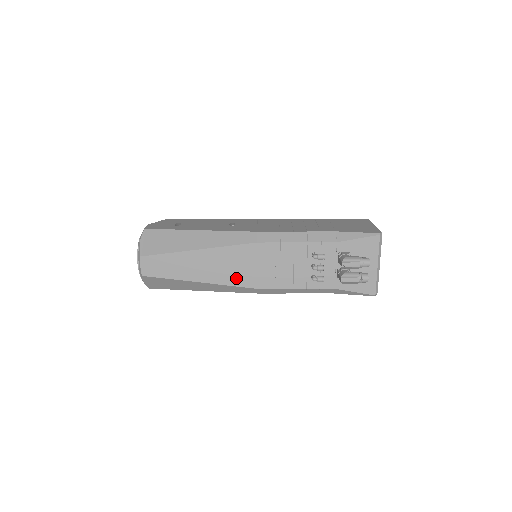
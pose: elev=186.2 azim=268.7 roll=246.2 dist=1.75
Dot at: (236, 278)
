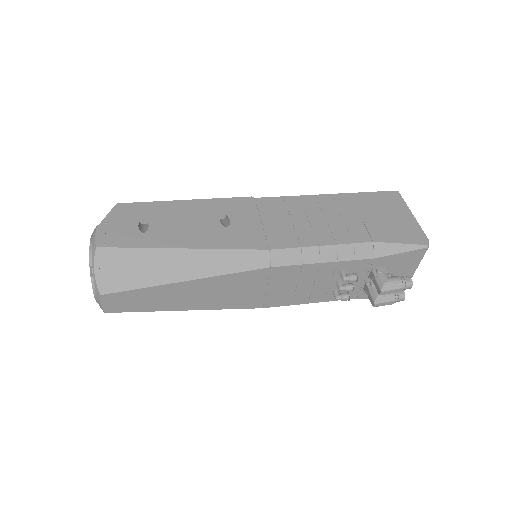
Dot at: (237, 302)
